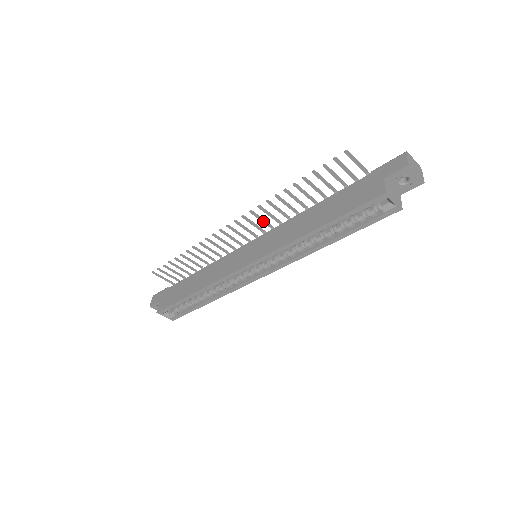
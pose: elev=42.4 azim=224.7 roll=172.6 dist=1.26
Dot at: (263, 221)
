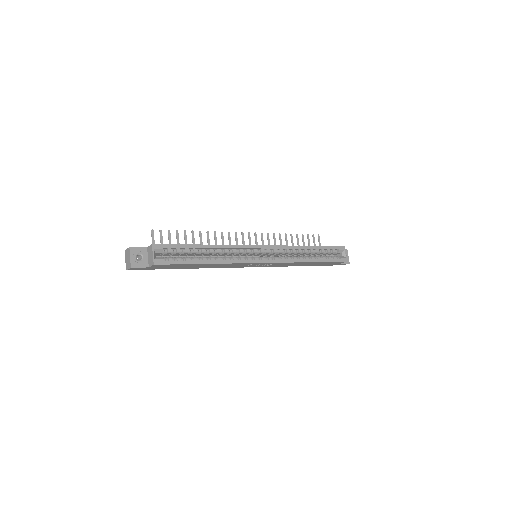
Dot at: occluded
